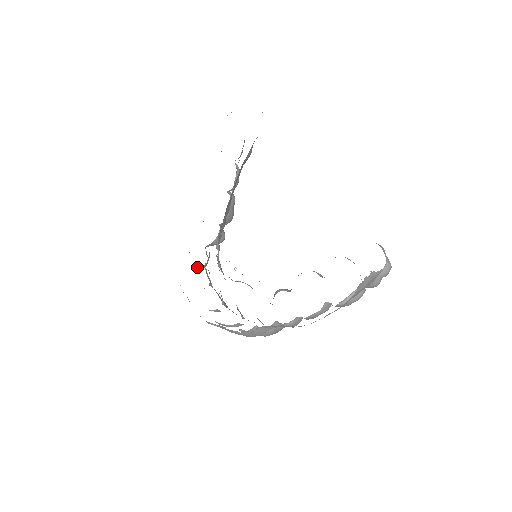
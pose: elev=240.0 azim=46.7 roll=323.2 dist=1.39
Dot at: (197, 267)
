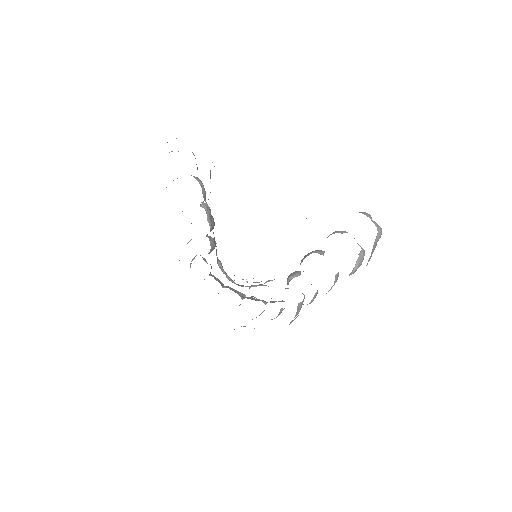
Dot at: occluded
